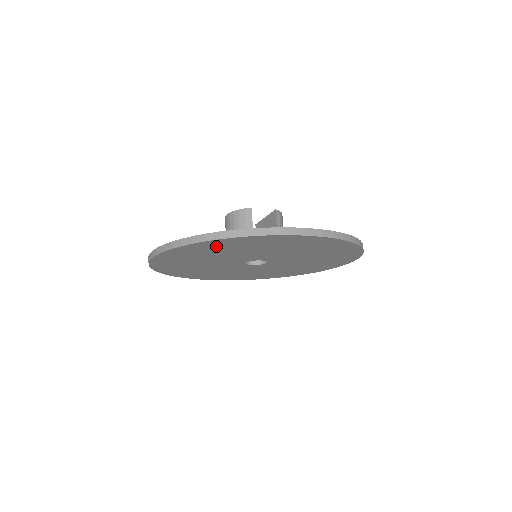
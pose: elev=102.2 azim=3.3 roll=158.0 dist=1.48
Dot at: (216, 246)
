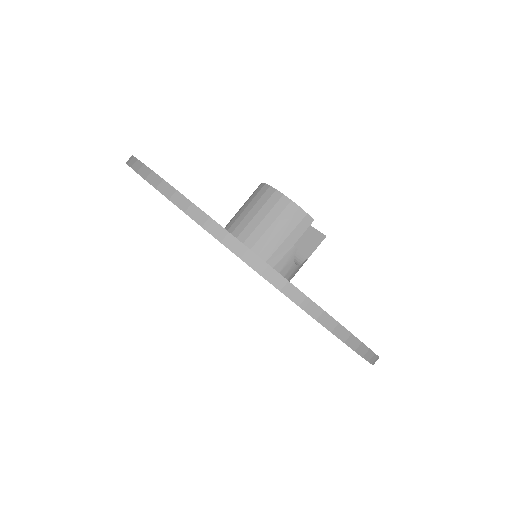
Dot at: occluded
